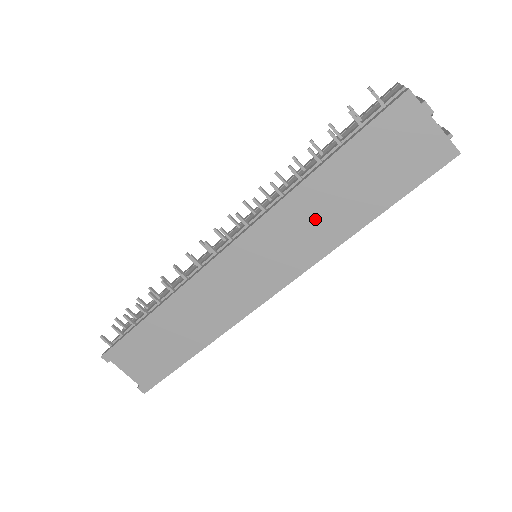
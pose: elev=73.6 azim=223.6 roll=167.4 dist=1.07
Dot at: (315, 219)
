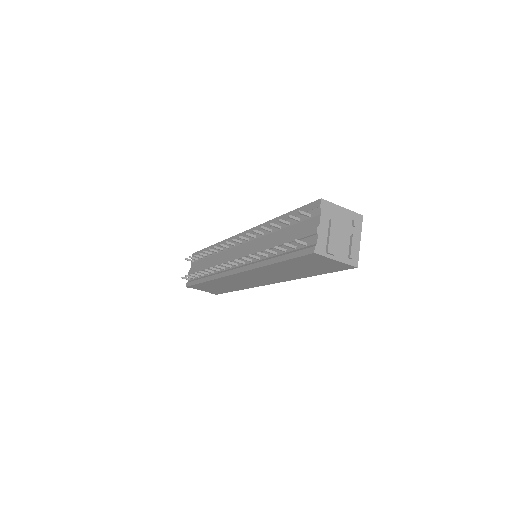
Dot at: (280, 273)
